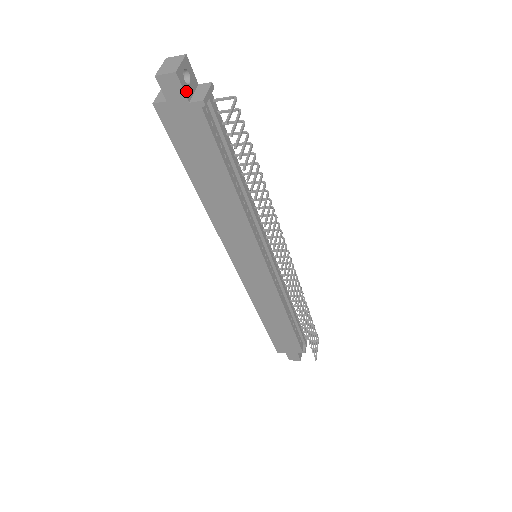
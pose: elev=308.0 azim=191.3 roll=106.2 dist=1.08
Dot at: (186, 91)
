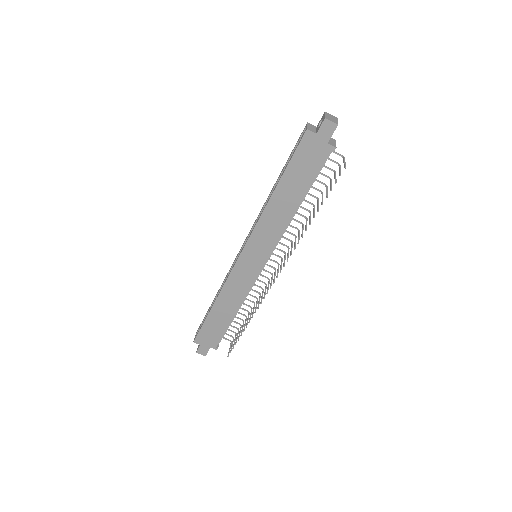
Dot at: (331, 136)
